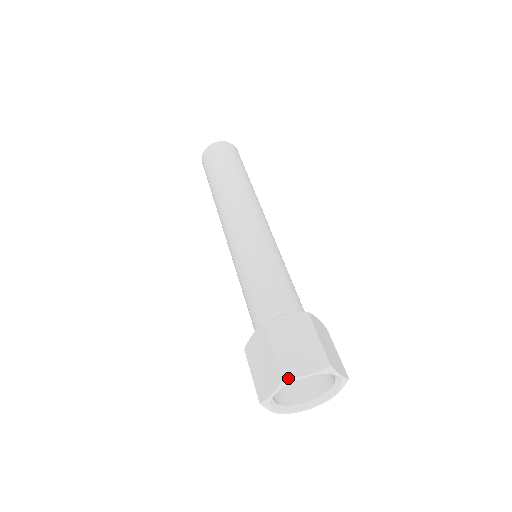
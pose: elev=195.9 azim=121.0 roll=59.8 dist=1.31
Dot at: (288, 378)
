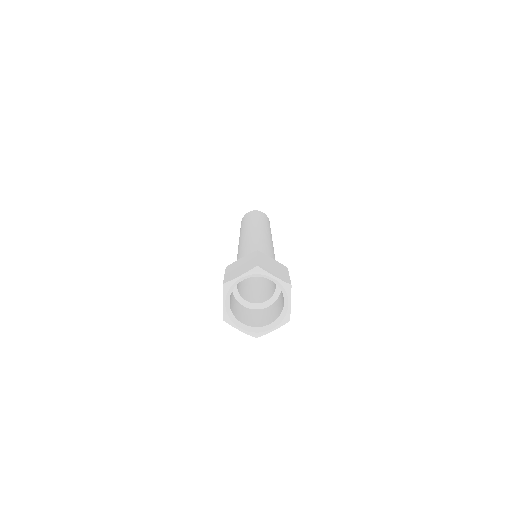
Dot at: (226, 282)
